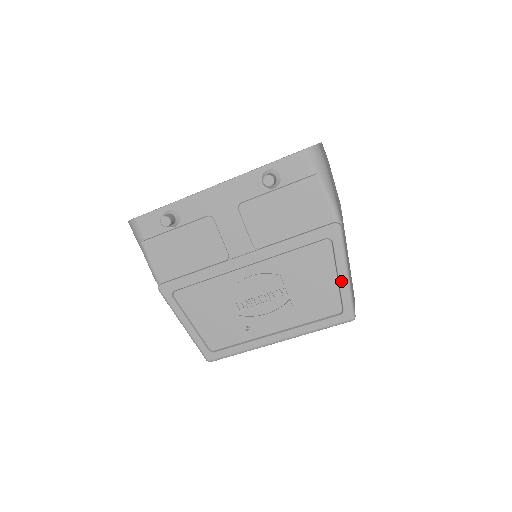
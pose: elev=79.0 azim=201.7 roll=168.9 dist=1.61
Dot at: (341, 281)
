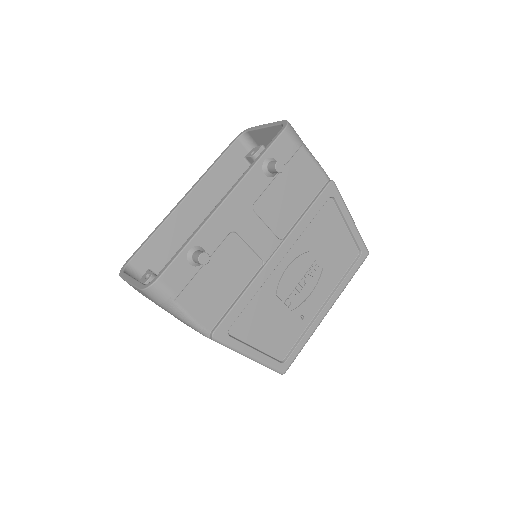
Dot at: (351, 227)
